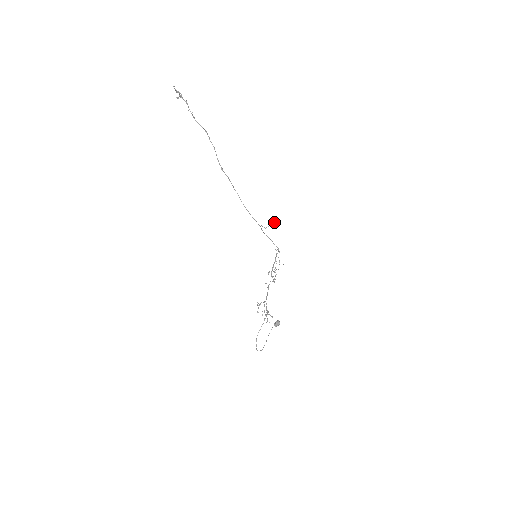
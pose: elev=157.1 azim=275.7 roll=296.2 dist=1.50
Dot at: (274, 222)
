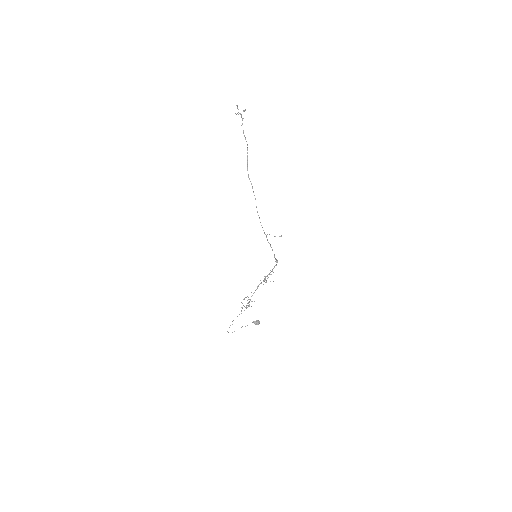
Dot at: occluded
